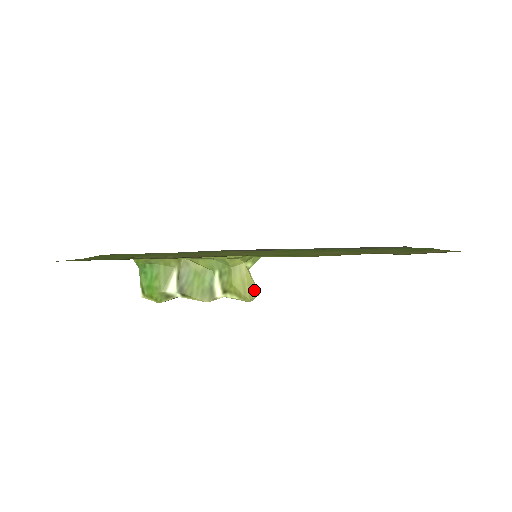
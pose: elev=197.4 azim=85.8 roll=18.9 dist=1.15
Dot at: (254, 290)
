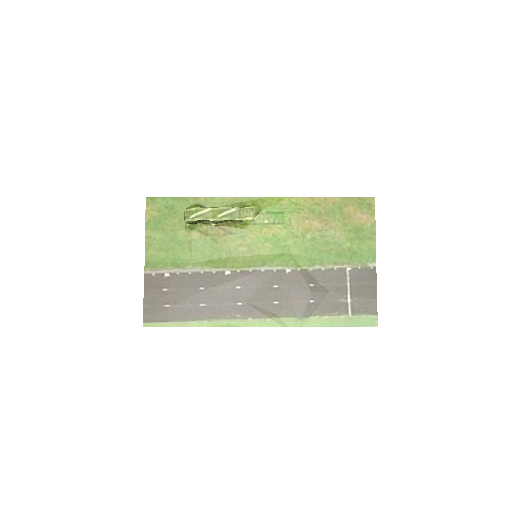
Dot at: (258, 208)
